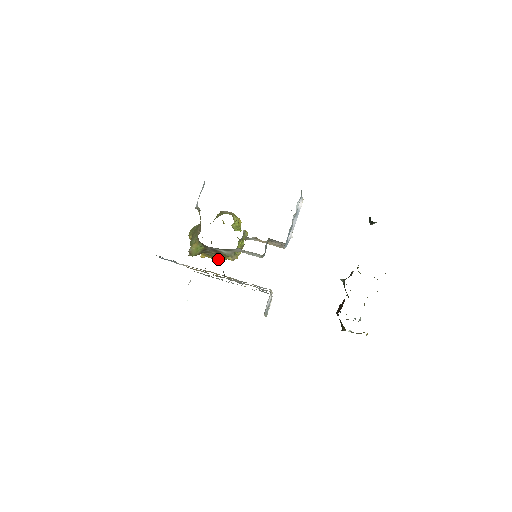
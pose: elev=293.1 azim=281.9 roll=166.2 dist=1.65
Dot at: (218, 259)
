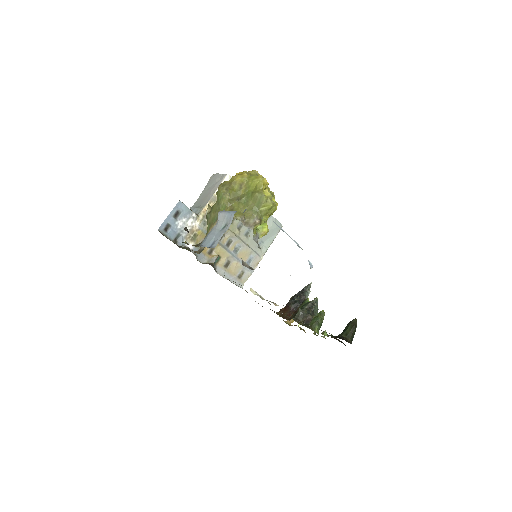
Dot at: occluded
